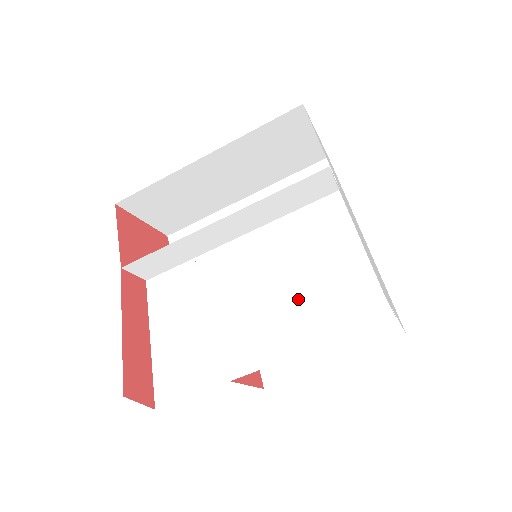
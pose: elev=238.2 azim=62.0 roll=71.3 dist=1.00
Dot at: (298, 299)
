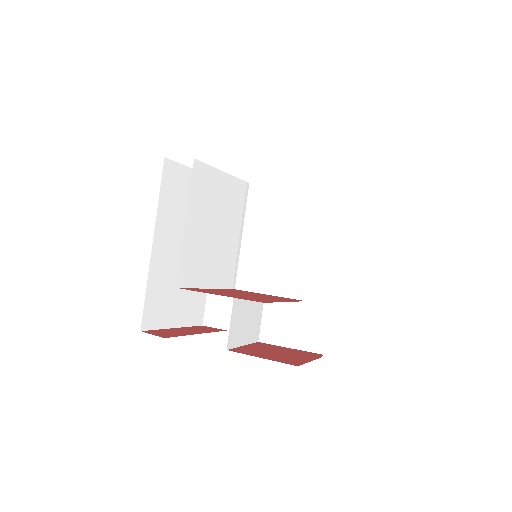
Dot at: (205, 219)
